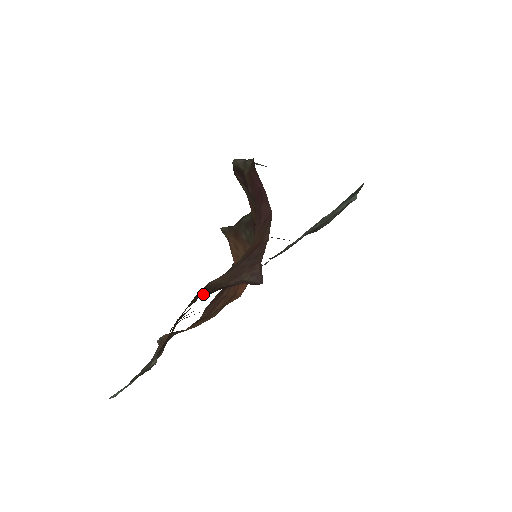
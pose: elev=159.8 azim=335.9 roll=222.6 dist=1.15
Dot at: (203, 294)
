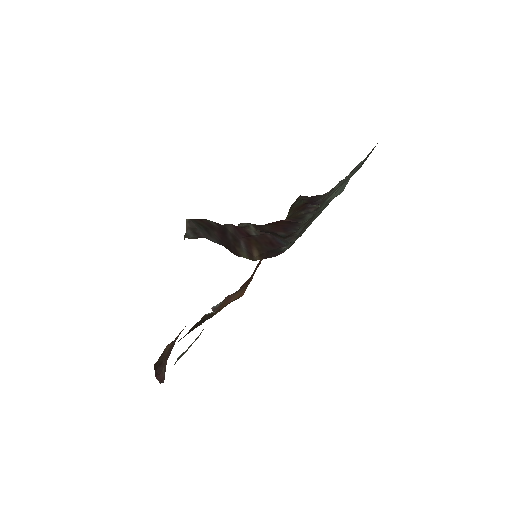
Dot at: (157, 361)
